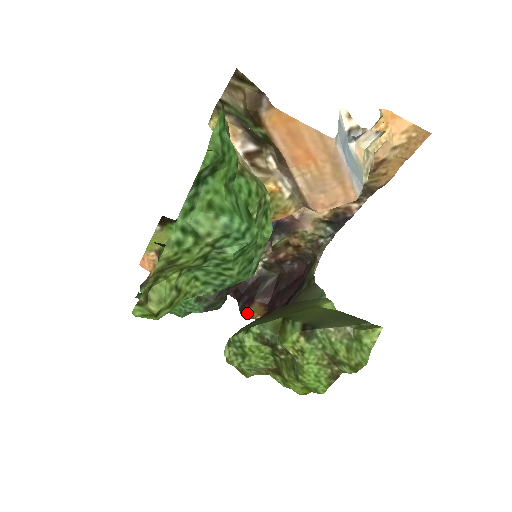
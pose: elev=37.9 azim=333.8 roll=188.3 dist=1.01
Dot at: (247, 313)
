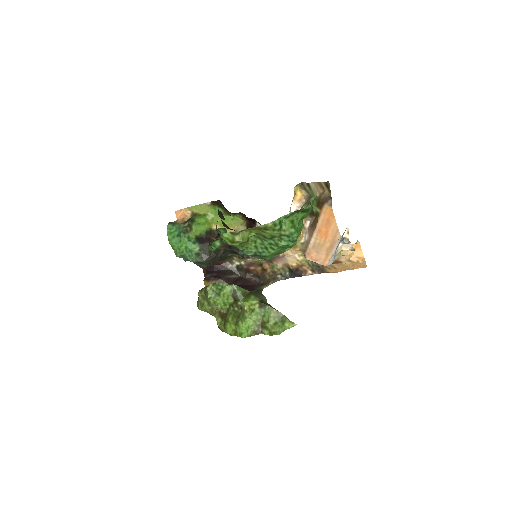
Dot at: (209, 282)
